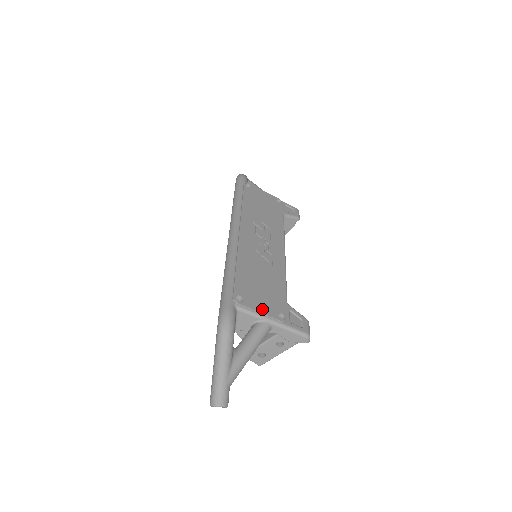
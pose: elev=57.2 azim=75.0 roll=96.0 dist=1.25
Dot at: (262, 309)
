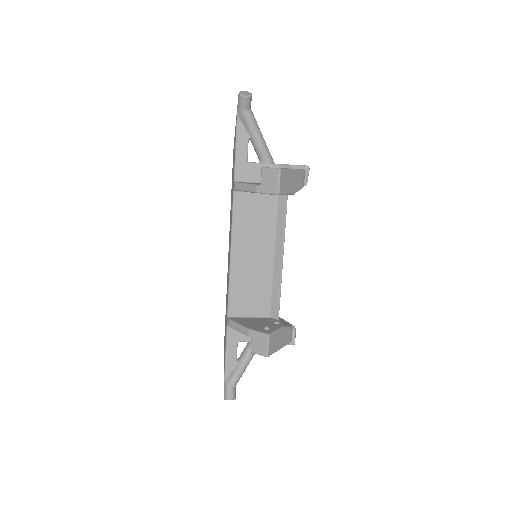
Dot at: occluded
